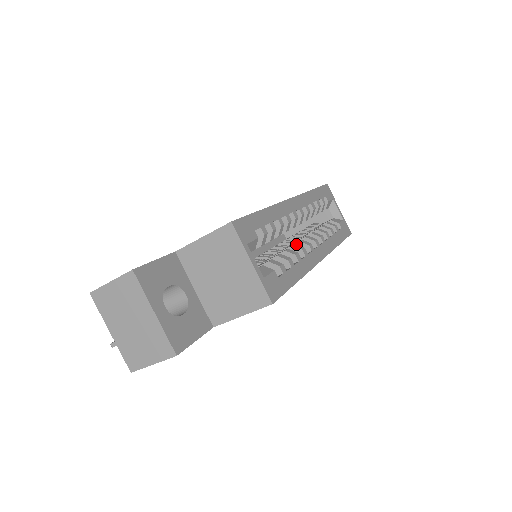
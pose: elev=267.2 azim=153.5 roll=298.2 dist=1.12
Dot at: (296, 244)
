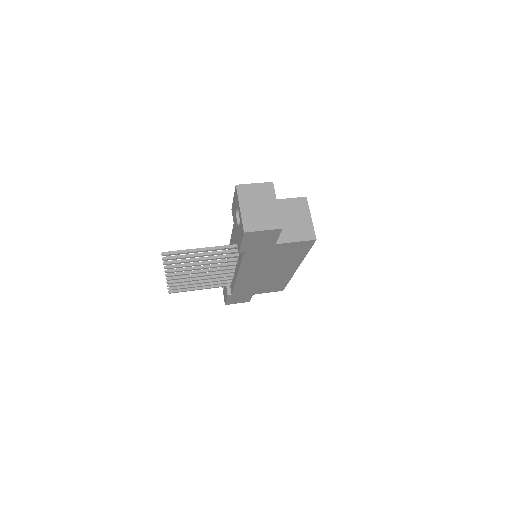
Dot at: occluded
